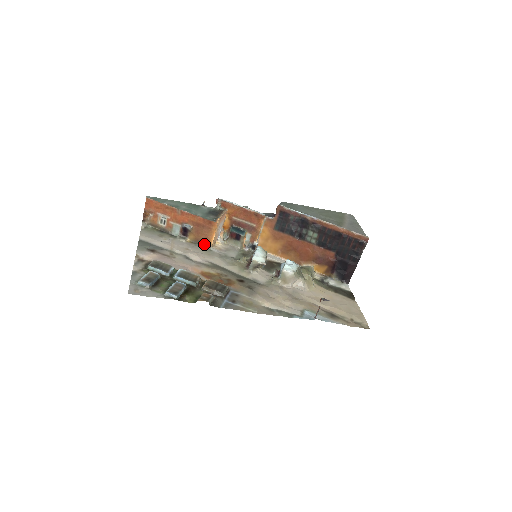
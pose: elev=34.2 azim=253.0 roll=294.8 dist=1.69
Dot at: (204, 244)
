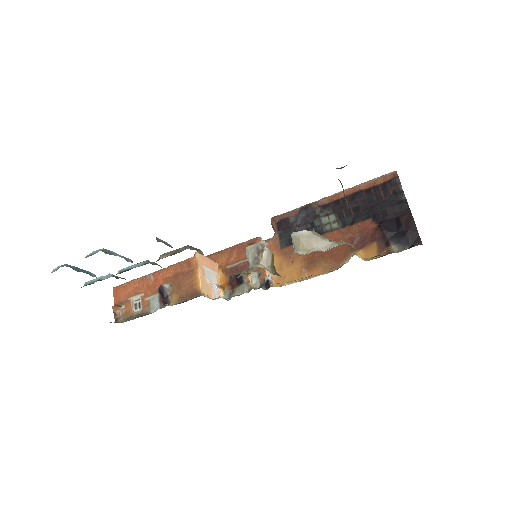
Dot at: (192, 297)
